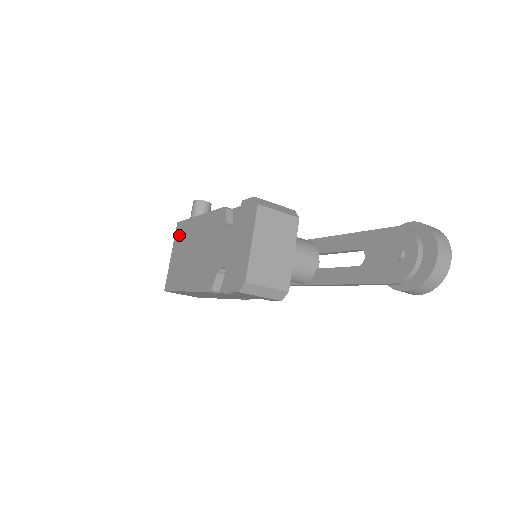
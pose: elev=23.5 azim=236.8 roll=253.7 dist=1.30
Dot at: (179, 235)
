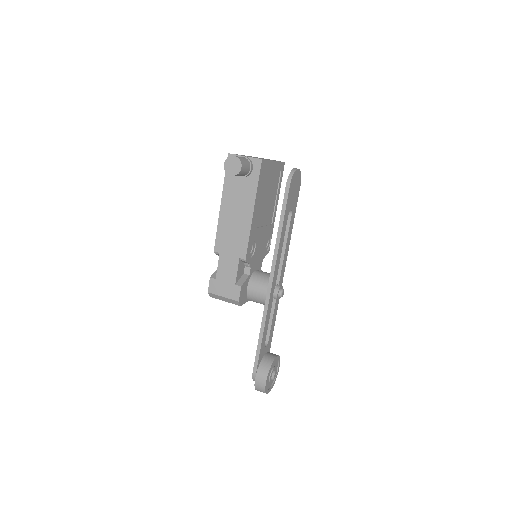
Dot at: occluded
